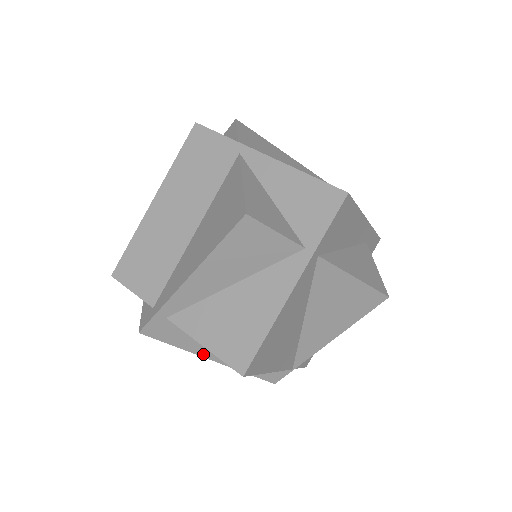
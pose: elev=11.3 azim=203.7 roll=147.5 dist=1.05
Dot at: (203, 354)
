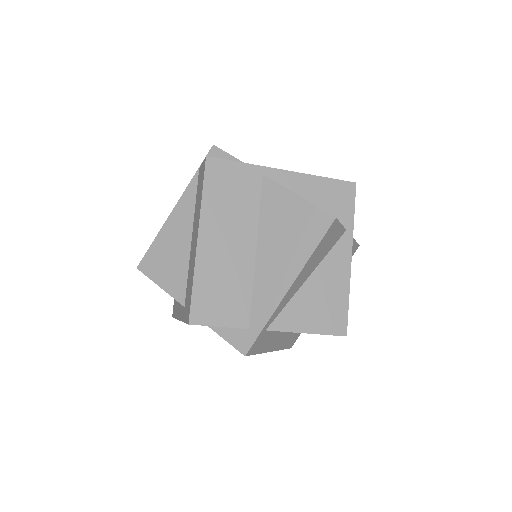
Dot at: (269, 349)
